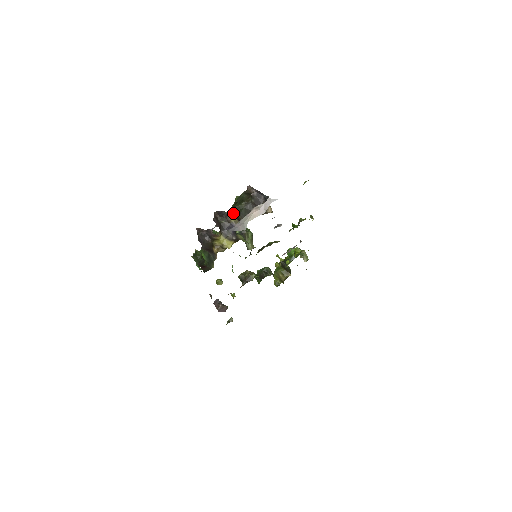
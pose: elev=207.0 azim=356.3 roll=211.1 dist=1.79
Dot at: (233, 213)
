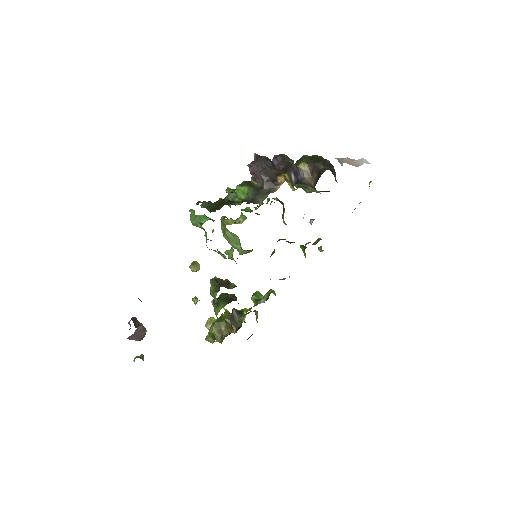
Dot at: (308, 160)
